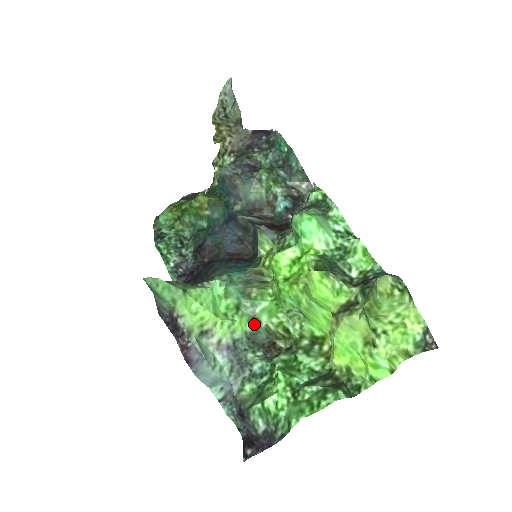
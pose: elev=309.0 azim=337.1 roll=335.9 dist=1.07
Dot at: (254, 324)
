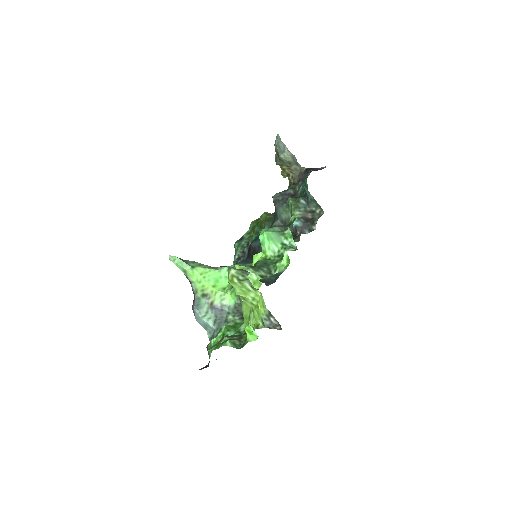
Dot at: (239, 299)
